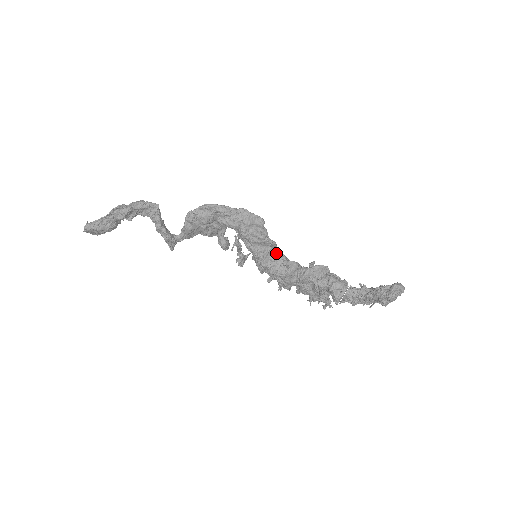
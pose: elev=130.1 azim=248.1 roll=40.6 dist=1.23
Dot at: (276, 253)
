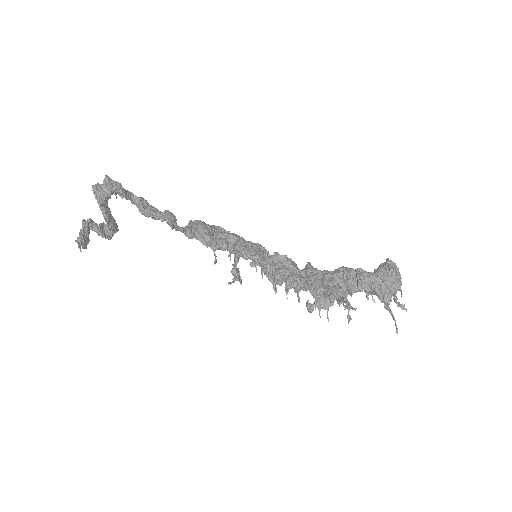
Dot at: occluded
